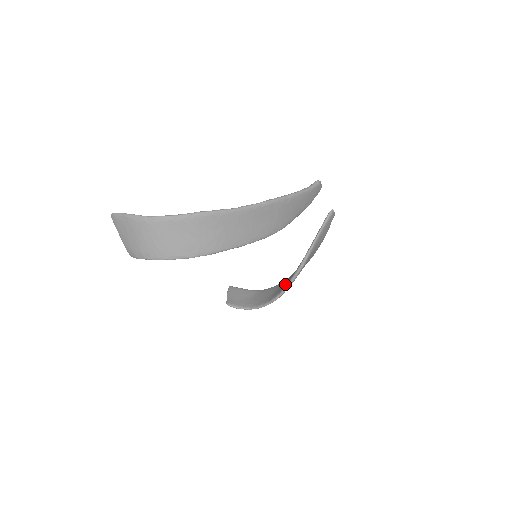
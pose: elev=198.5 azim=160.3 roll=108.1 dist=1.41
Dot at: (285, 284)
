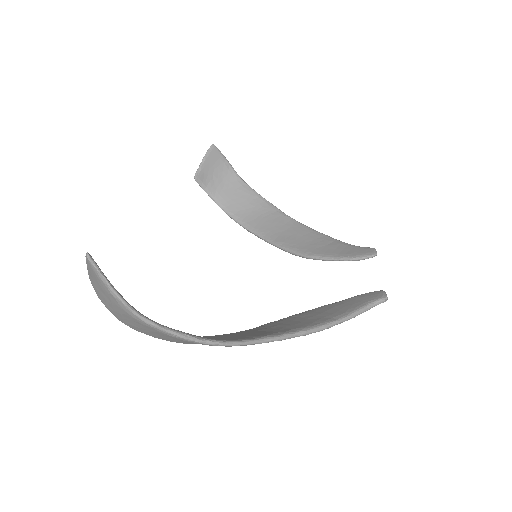
Dot at: (268, 230)
